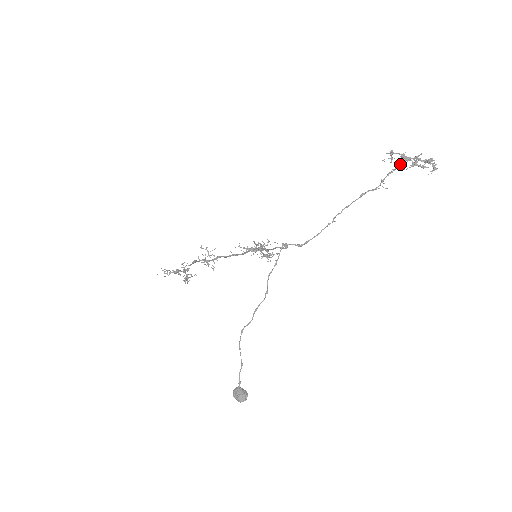
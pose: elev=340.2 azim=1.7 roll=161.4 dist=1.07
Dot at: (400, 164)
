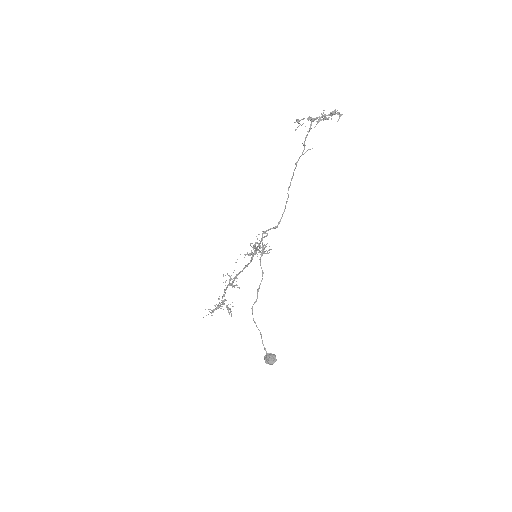
Dot at: (310, 126)
